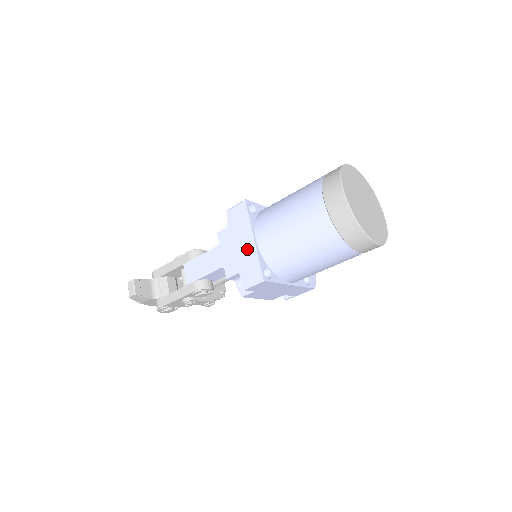
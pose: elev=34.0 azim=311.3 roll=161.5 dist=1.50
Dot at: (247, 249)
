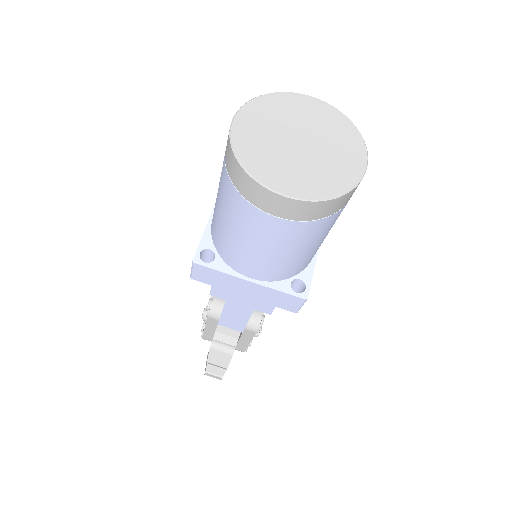
Dot at: (256, 291)
